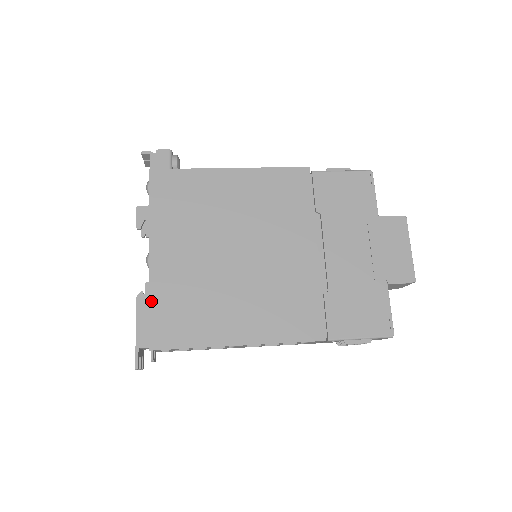
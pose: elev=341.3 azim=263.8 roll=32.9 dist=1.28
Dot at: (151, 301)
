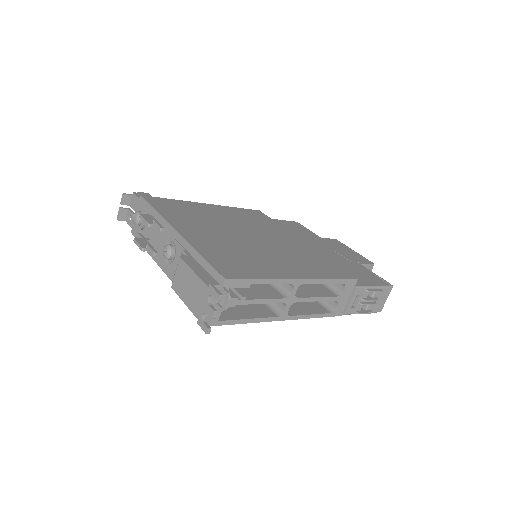
Dot at: (200, 253)
